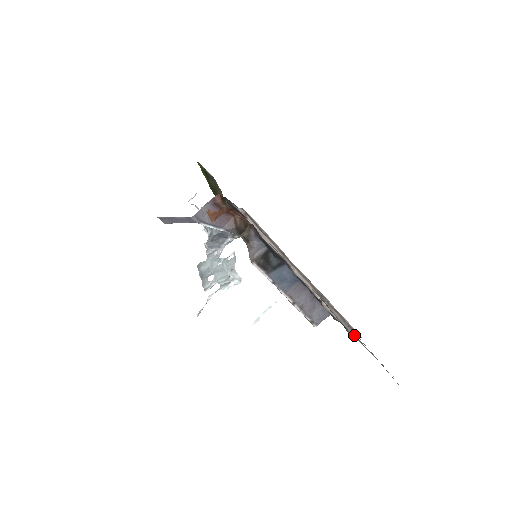
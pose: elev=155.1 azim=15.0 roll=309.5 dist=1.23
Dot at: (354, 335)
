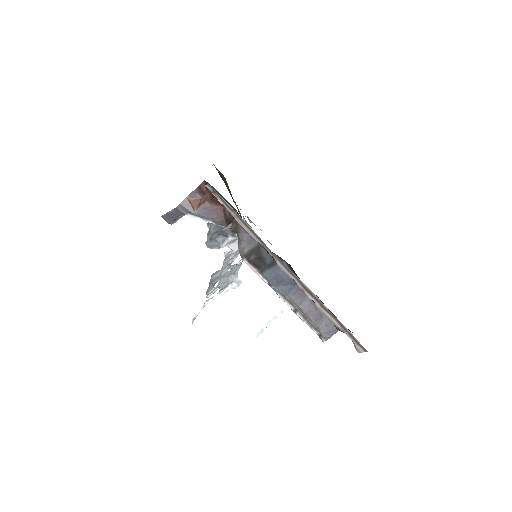
Dot at: (319, 329)
